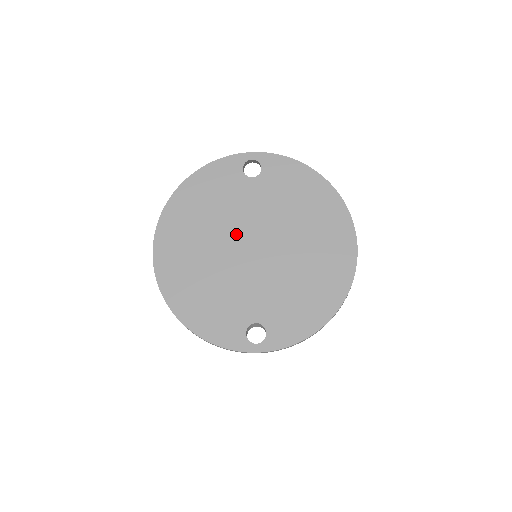
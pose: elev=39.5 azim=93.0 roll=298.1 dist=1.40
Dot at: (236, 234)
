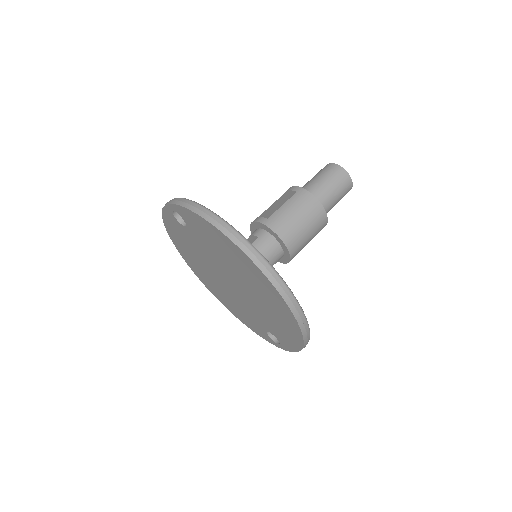
Dot at: (214, 270)
